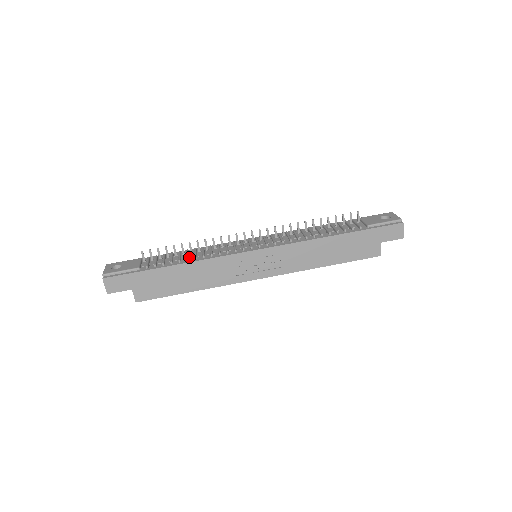
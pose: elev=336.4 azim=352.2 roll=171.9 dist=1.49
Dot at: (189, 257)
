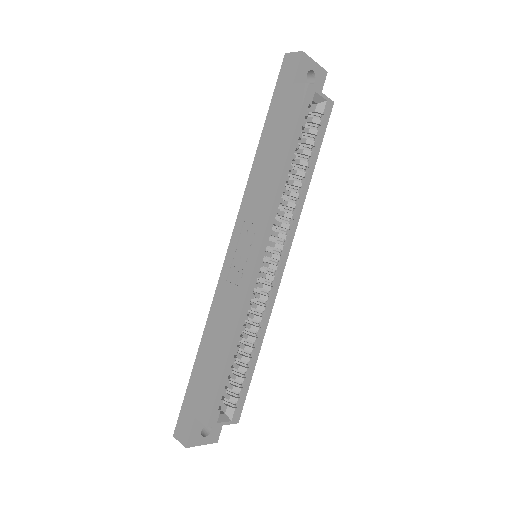
Dot at: occluded
